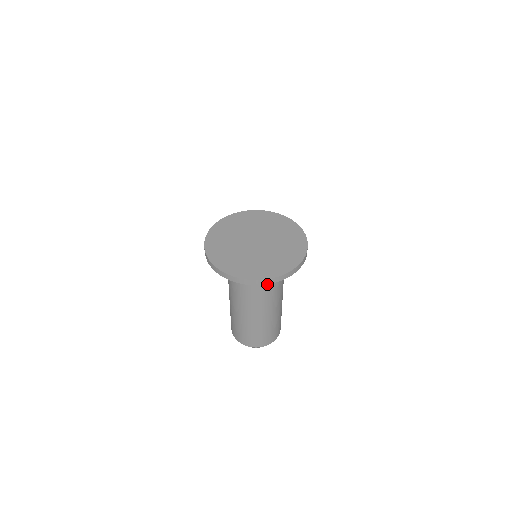
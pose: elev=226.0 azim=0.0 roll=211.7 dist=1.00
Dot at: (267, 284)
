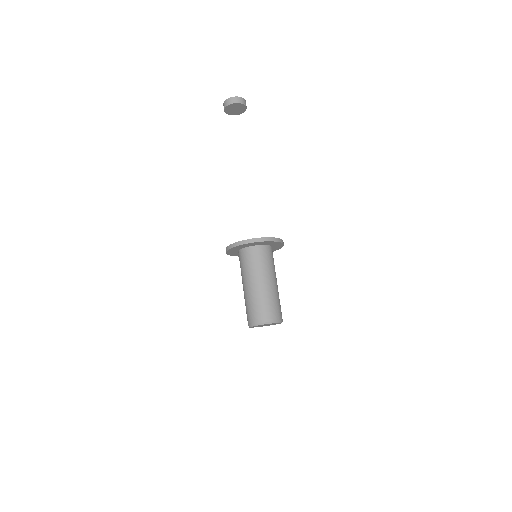
Dot at: (255, 260)
